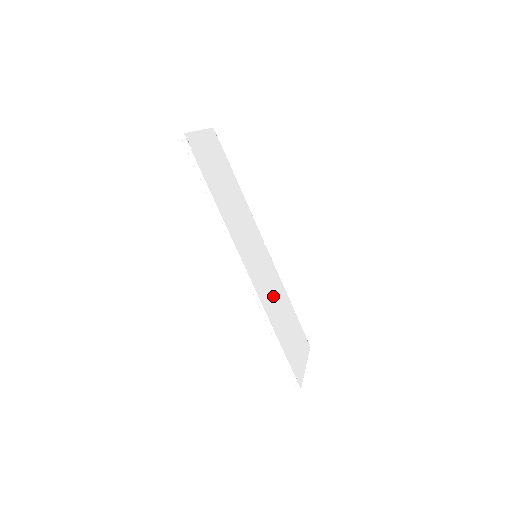
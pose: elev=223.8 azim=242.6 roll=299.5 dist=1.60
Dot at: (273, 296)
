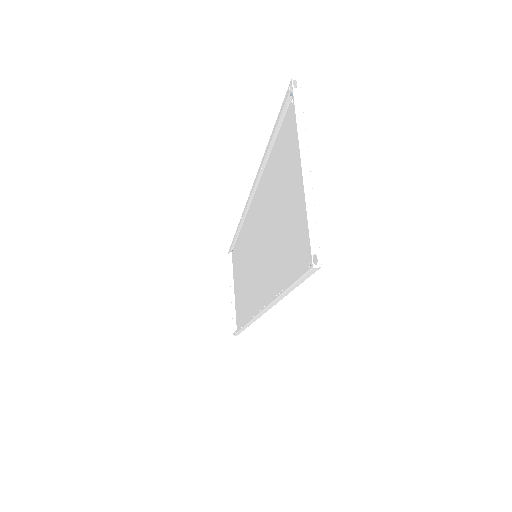
Dot at: (247, 276)
